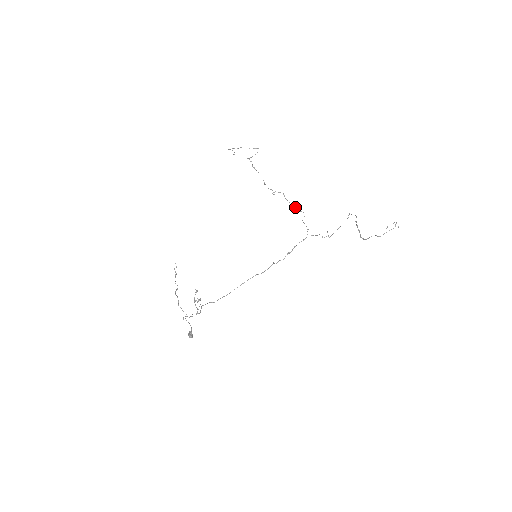
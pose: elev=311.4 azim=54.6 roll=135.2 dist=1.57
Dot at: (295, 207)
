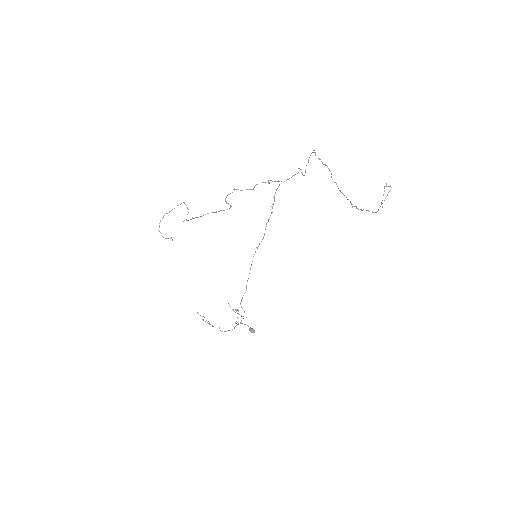
Dot at: (254, 186)
